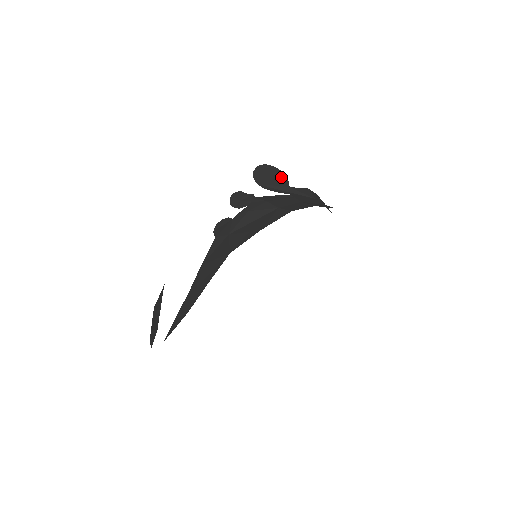
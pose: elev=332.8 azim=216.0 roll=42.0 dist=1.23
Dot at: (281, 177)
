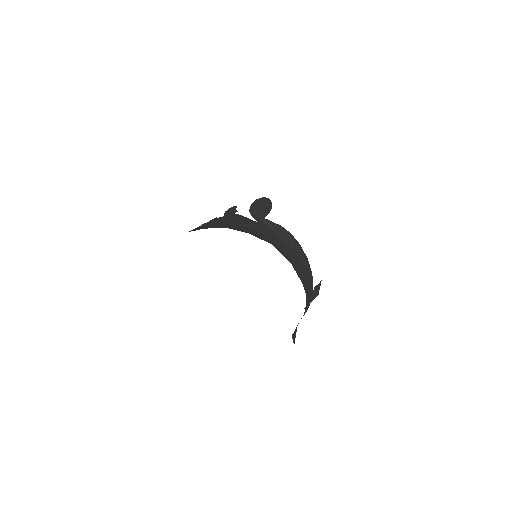
Dot at: (267, 210)
